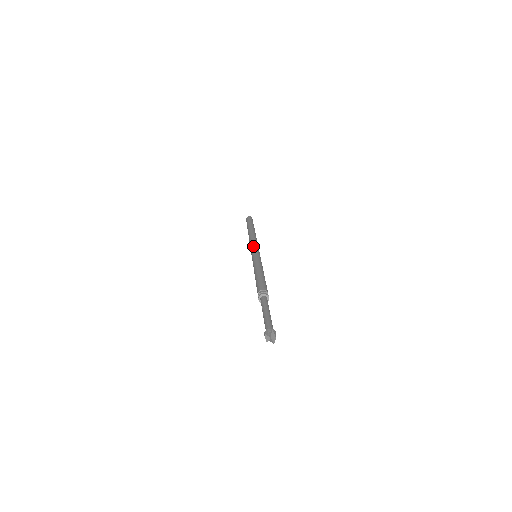
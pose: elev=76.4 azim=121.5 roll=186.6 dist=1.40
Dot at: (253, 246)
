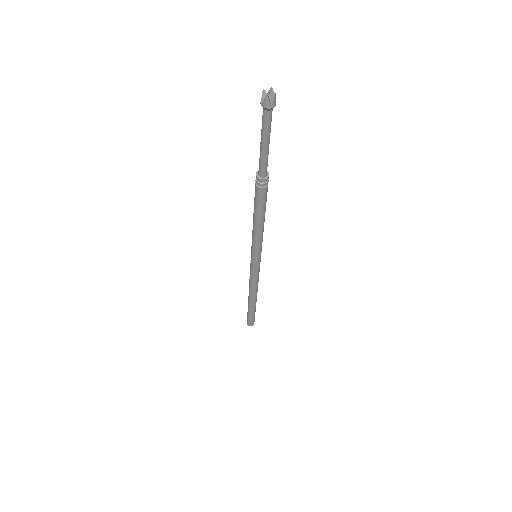
Dot at: occluded
